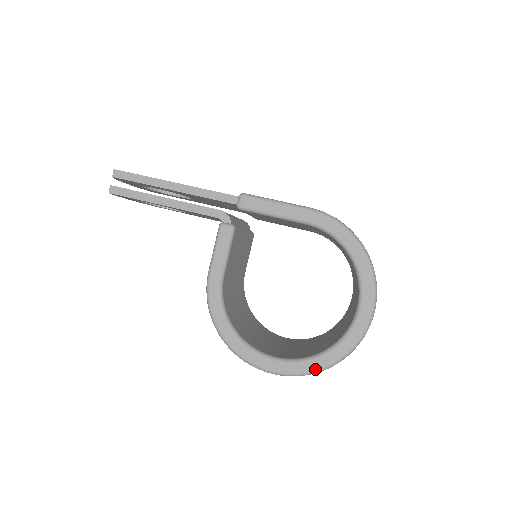
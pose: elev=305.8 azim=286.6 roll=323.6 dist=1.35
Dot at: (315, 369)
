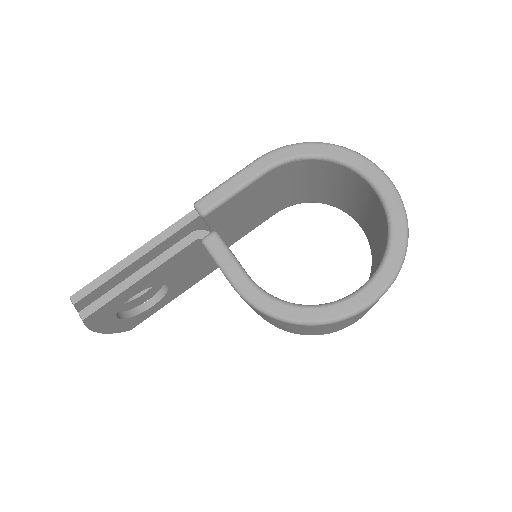
Dot at: (399, 259)
